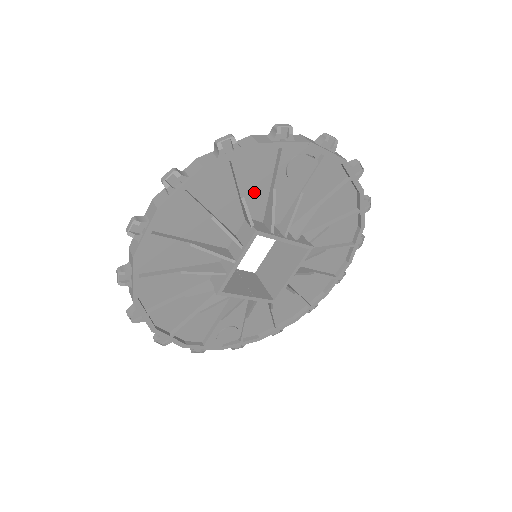
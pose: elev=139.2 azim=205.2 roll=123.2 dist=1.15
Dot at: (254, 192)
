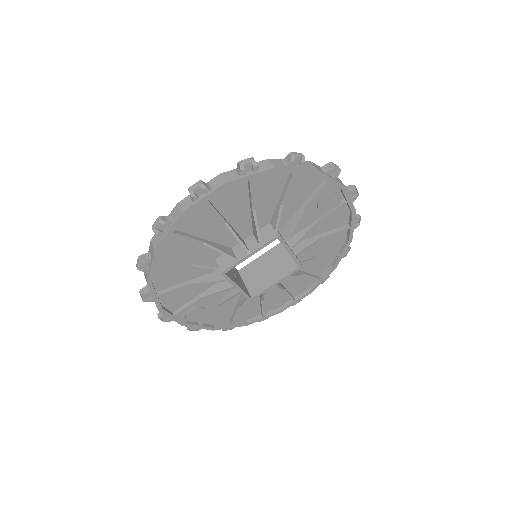
Dot at: (289, 204)
